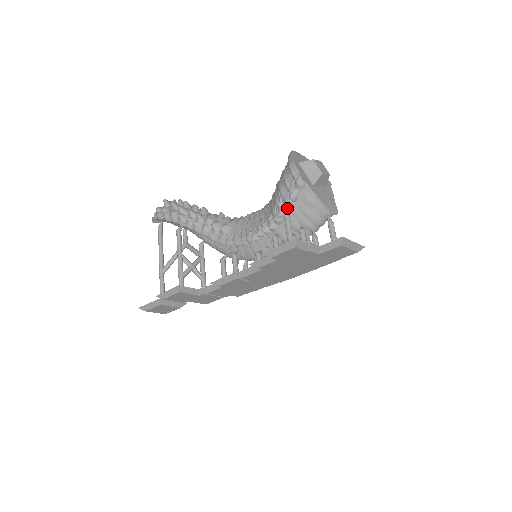
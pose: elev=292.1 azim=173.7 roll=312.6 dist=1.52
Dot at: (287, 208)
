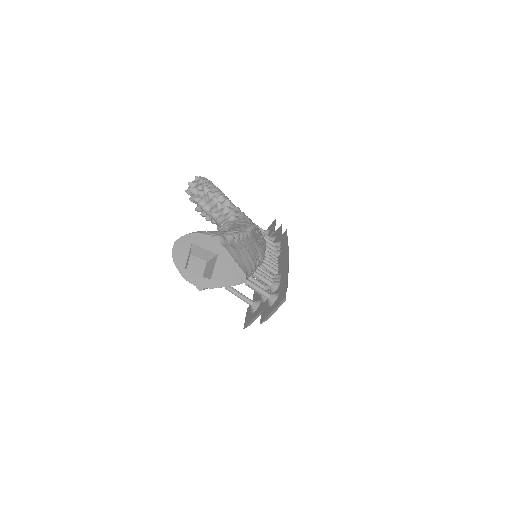
Dot at: occluded
